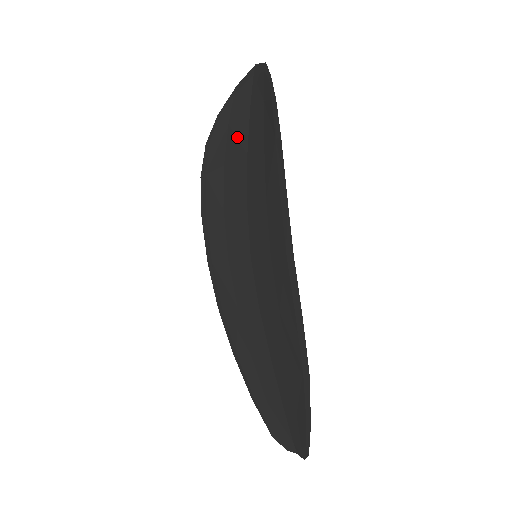
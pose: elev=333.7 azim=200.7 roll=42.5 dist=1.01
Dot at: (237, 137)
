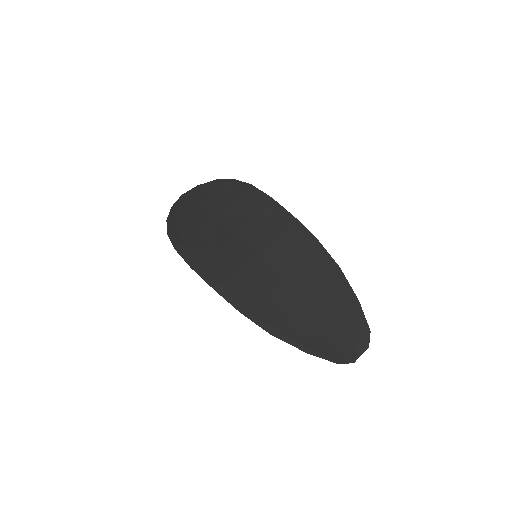
Dot at: (196, 218)
